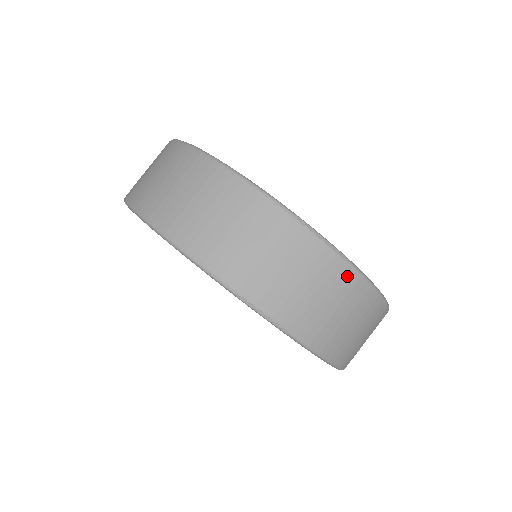
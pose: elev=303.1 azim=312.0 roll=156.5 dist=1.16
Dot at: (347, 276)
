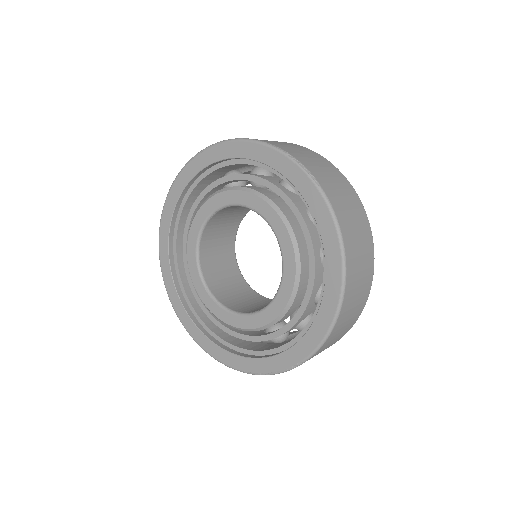
Dot at: (353, 192)
